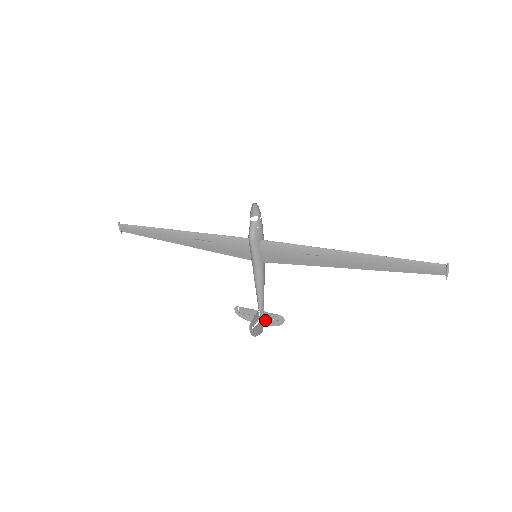
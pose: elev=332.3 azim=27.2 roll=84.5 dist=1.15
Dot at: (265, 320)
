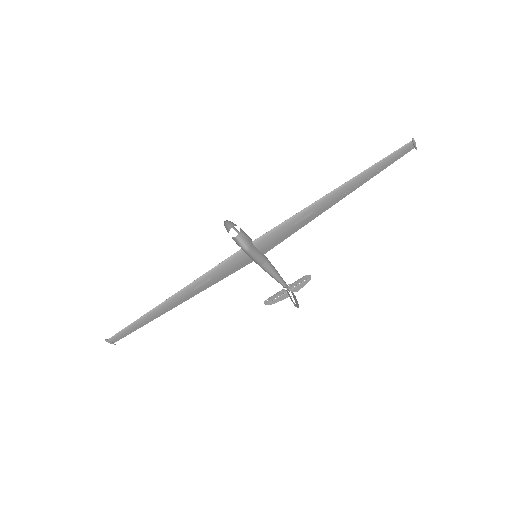
Dot at: (294, 289)
